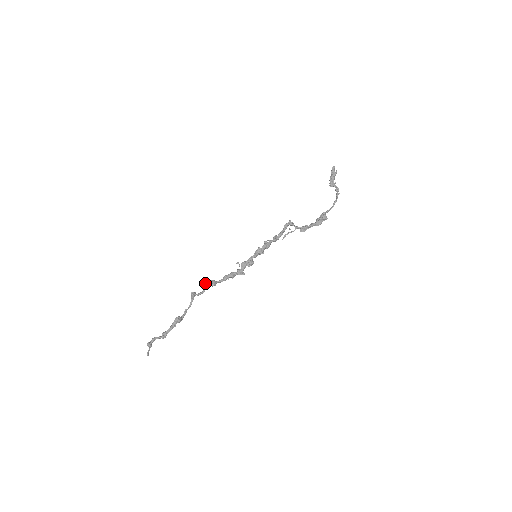
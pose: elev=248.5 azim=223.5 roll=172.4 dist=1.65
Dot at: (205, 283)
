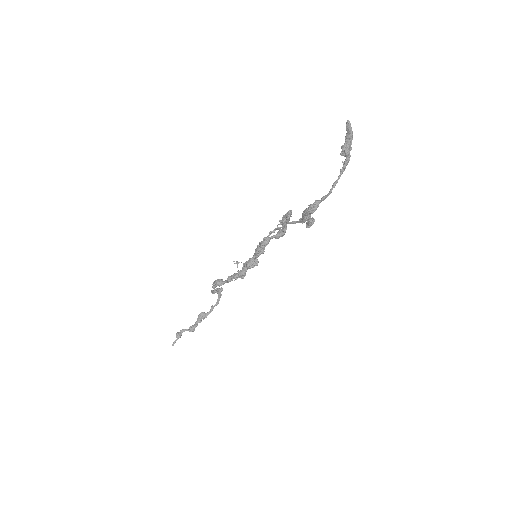
Dot at: occluded
